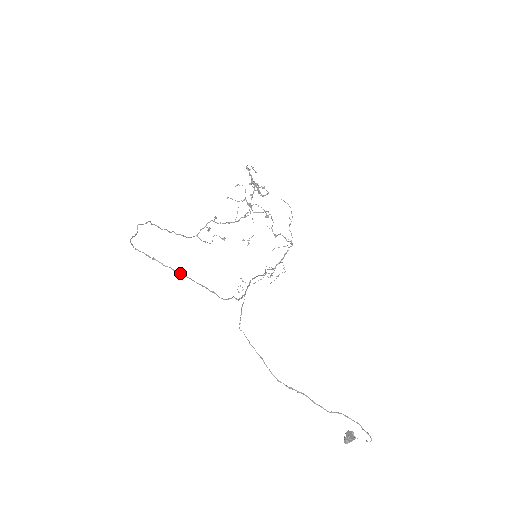
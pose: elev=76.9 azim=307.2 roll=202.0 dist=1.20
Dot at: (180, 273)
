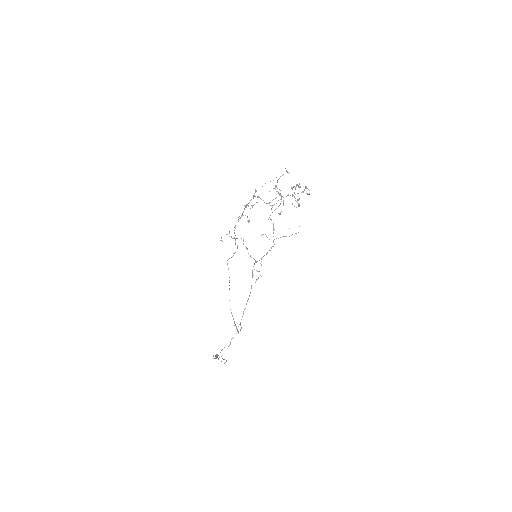
Dot at: (238, 332)
